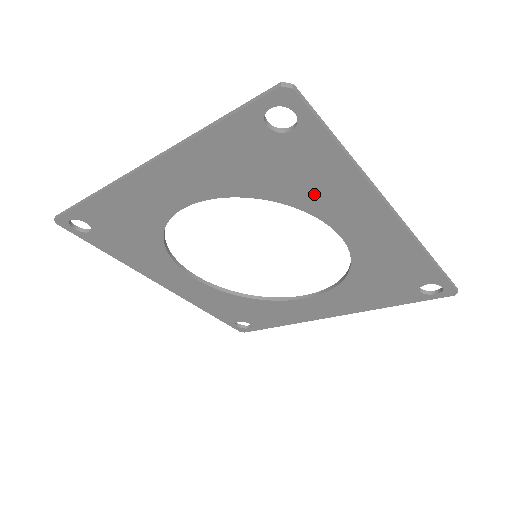
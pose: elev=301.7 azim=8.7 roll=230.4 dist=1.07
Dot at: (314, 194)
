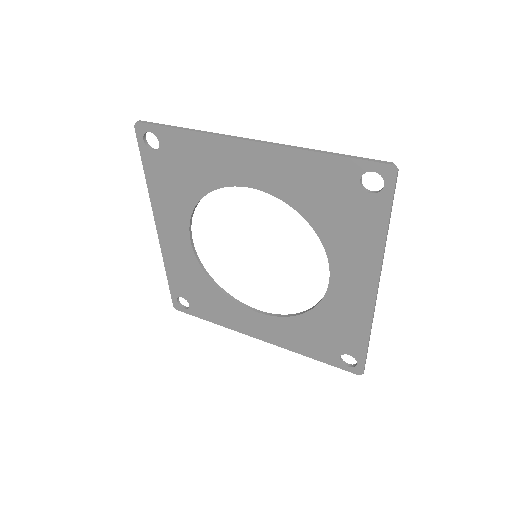
Dot at: (208, 170)
